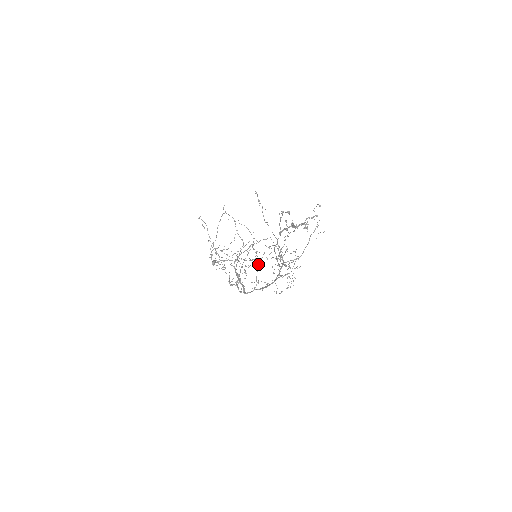
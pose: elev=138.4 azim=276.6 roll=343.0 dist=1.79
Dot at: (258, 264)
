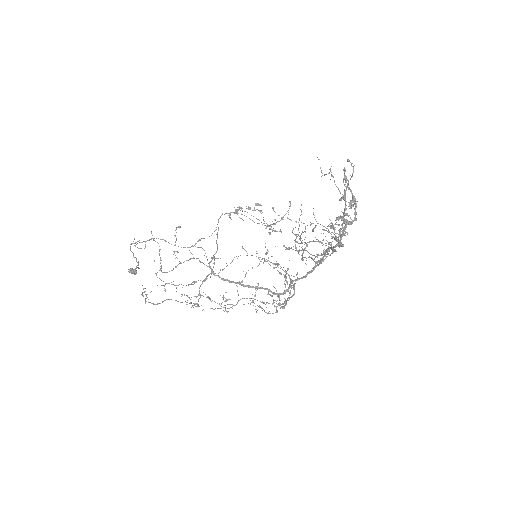
Dot at: occluded
